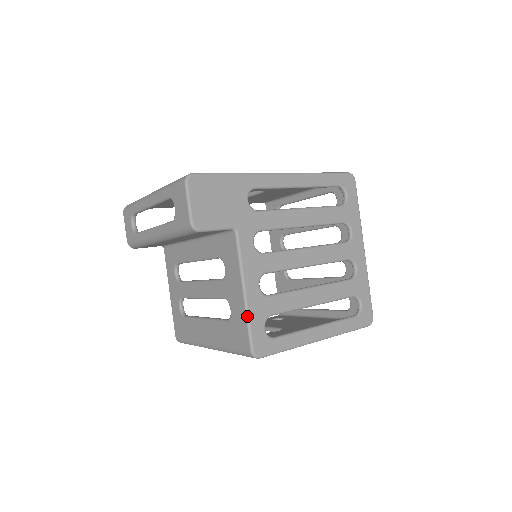
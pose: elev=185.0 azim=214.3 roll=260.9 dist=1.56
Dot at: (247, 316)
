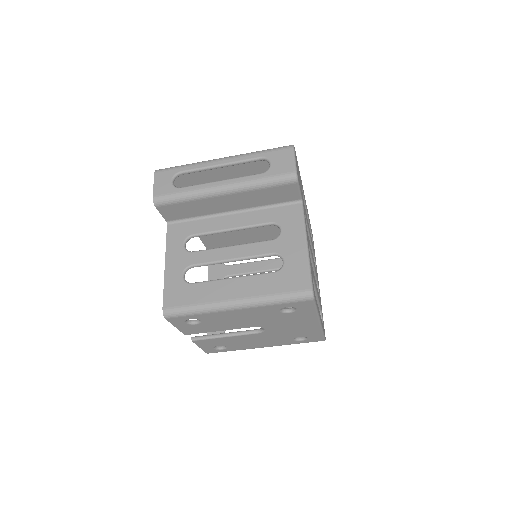
Dot at: (309, 262)
